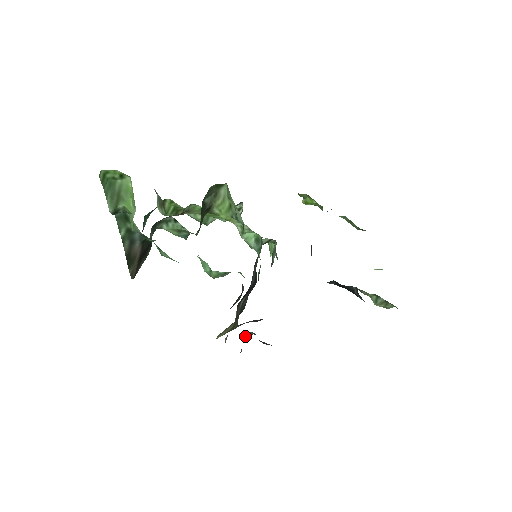
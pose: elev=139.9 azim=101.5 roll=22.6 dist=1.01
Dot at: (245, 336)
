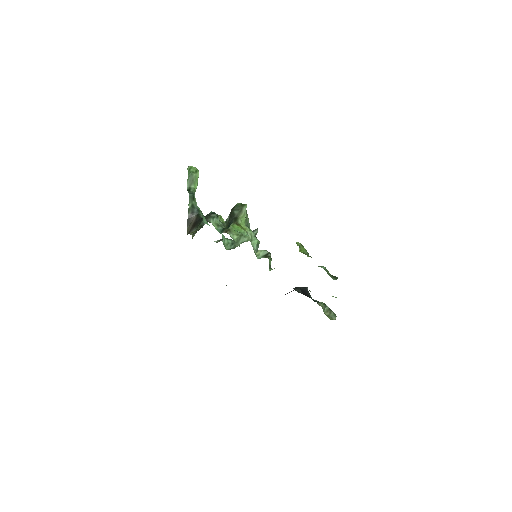
Dot at: occluded
